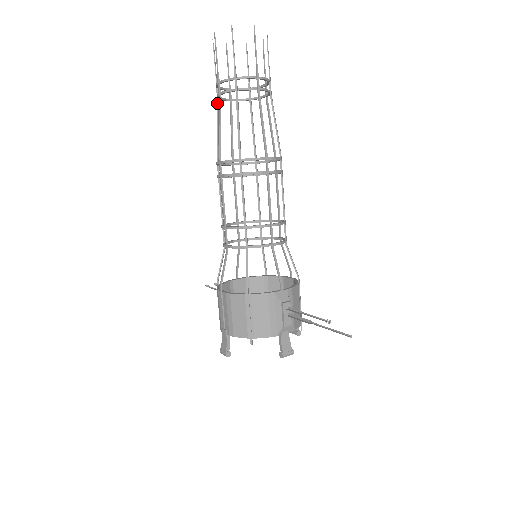
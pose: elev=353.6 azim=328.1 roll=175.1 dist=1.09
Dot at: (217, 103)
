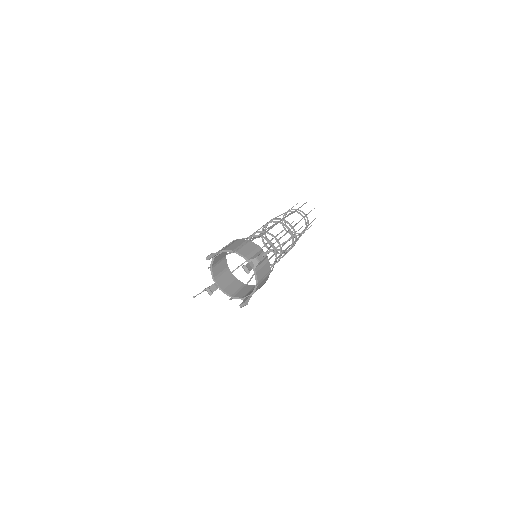
Dot at: occluded
